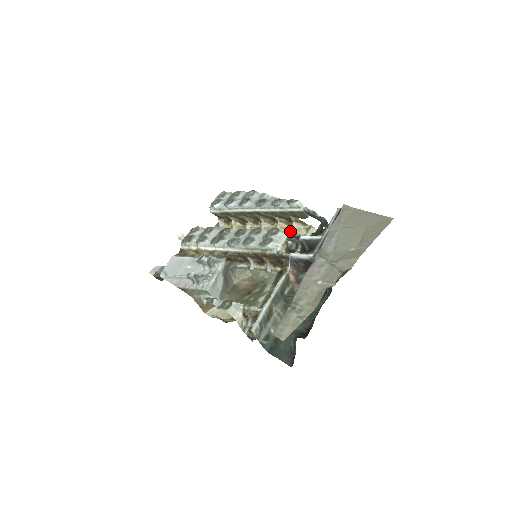
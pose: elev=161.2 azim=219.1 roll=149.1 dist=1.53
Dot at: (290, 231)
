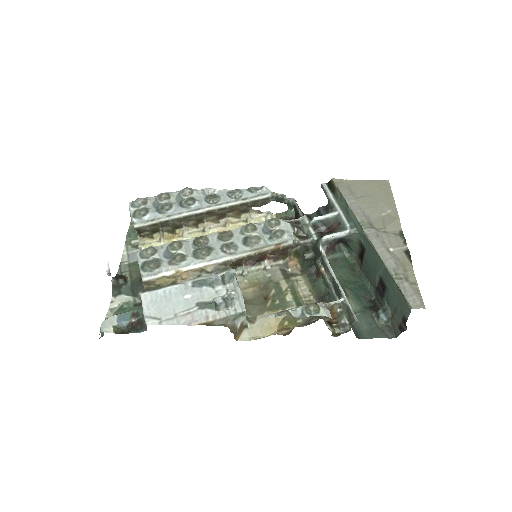
Dot at: occluded
